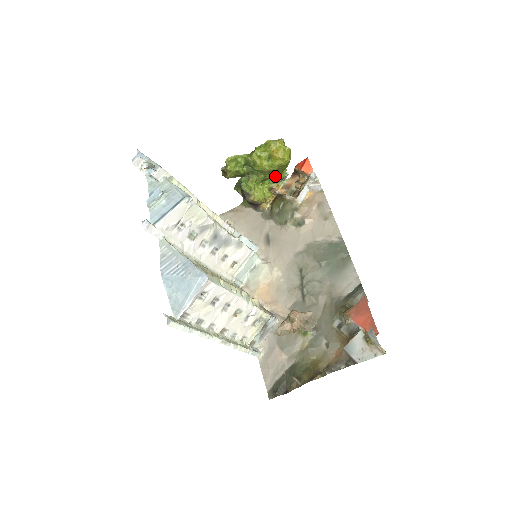
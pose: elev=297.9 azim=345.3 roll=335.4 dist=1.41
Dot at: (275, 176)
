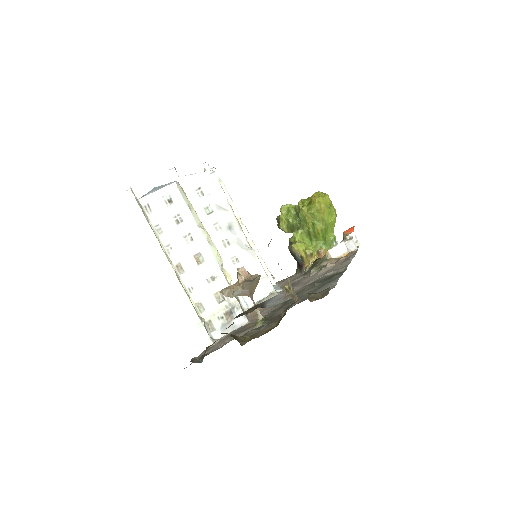
Dot at: (319, 233)
